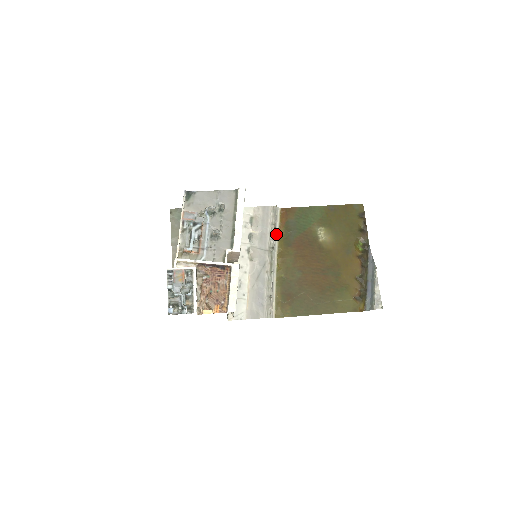
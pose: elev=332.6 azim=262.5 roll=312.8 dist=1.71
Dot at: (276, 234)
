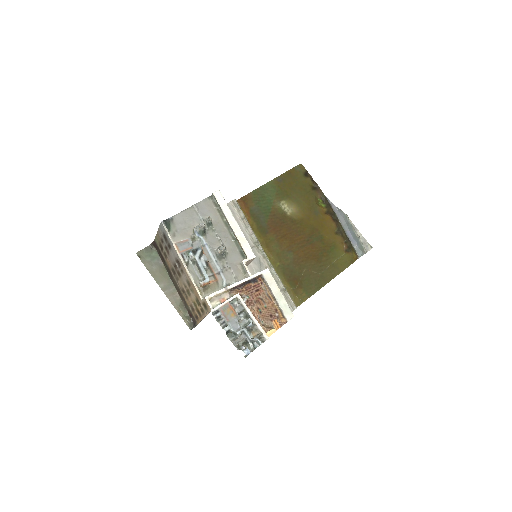
Dot at: occluded
